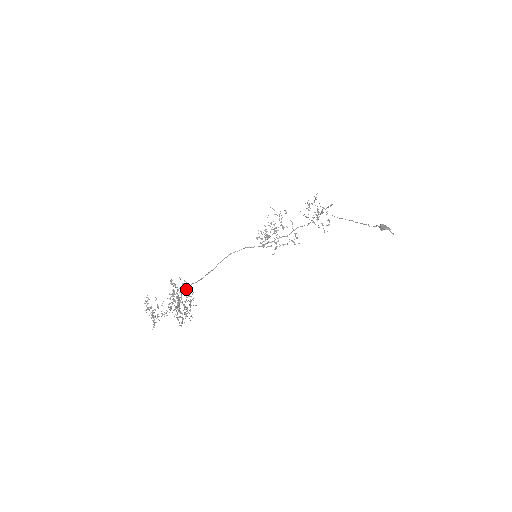
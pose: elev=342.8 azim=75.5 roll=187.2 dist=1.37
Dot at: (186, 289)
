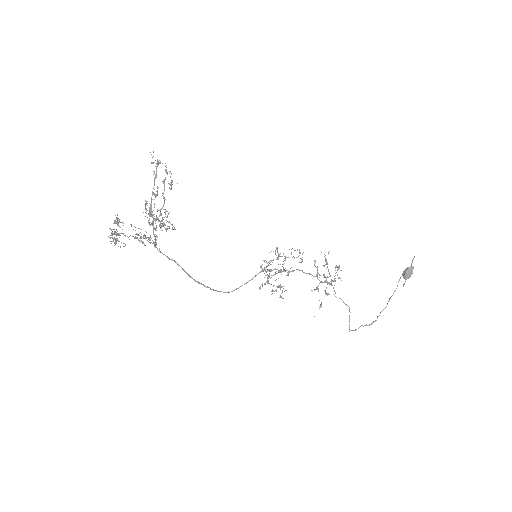
Dot at: occluded
